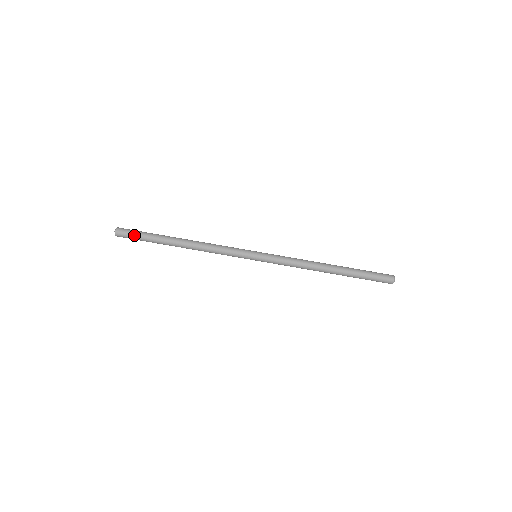
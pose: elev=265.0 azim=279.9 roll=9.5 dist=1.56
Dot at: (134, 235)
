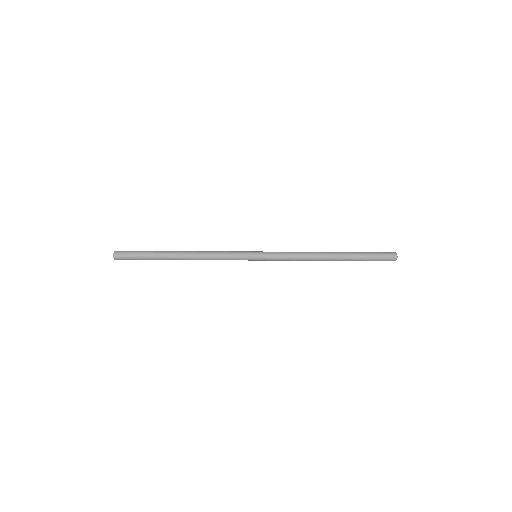
Dot at: (132, 257)
